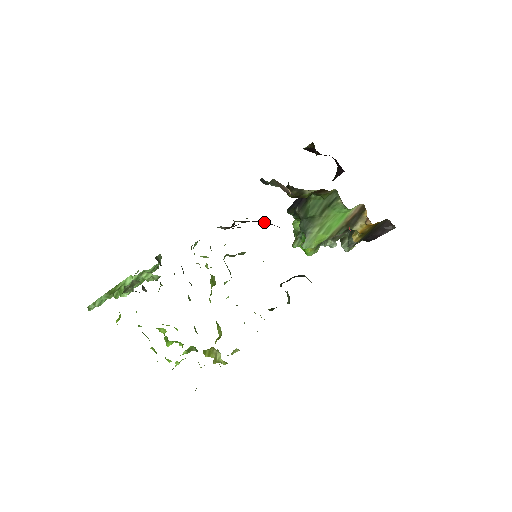
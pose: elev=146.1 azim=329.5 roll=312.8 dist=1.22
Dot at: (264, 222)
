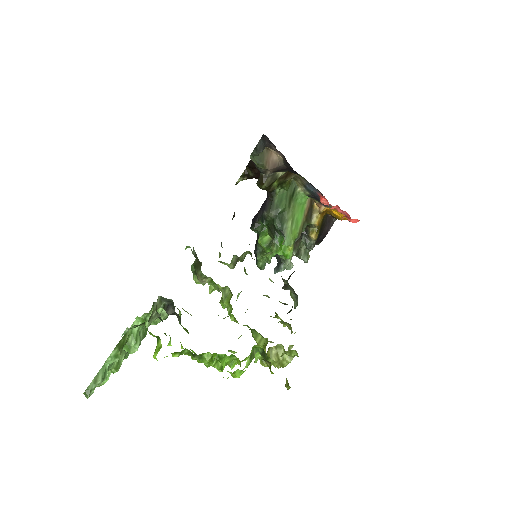
Dot at: occluded
